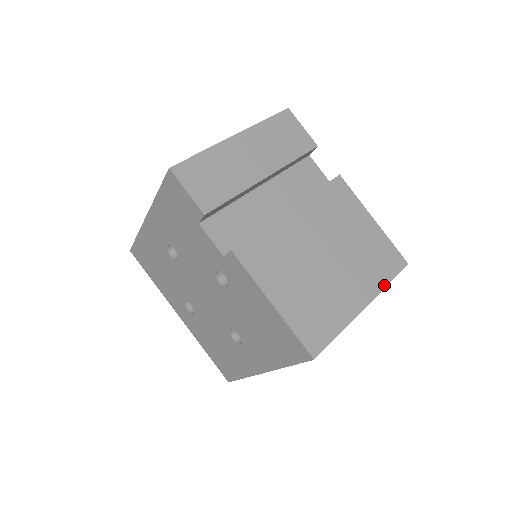
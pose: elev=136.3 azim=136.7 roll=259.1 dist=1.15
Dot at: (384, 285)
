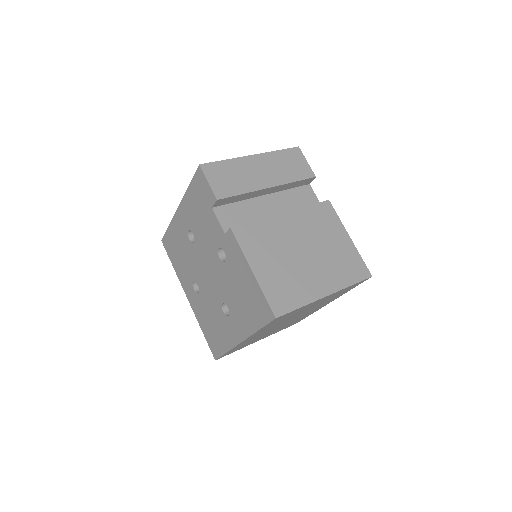
Dot at: (347, 285)
